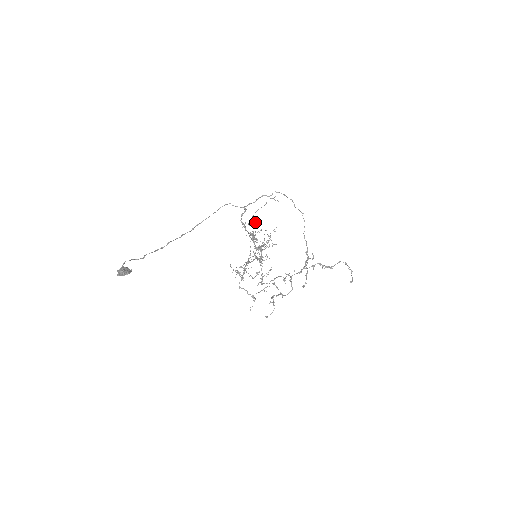
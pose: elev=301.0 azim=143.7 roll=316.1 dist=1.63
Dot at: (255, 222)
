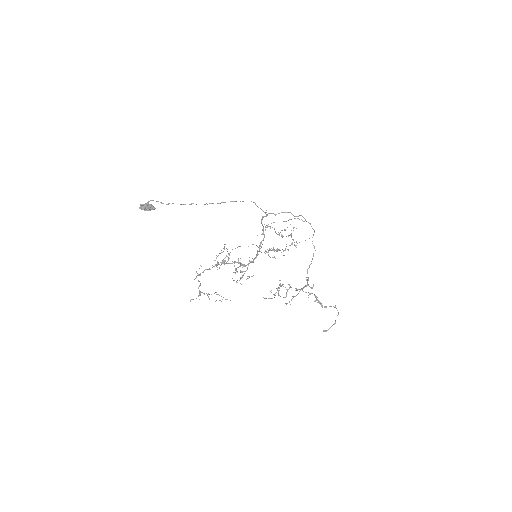
Dot at: occluded
